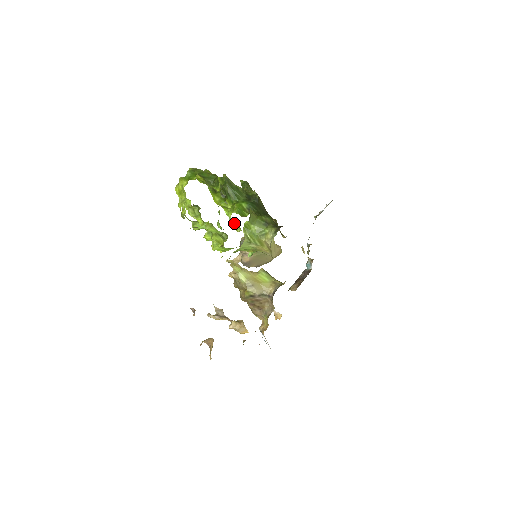
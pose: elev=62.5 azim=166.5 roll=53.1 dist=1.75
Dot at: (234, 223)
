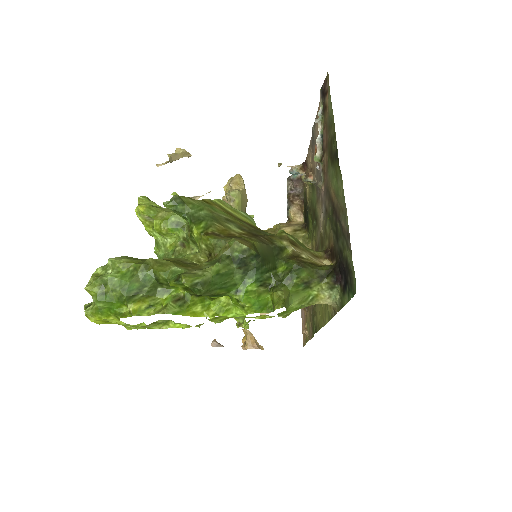
Dot at: (255, 317)
